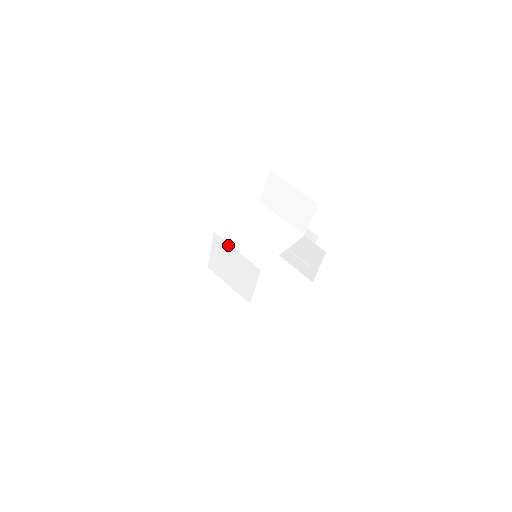
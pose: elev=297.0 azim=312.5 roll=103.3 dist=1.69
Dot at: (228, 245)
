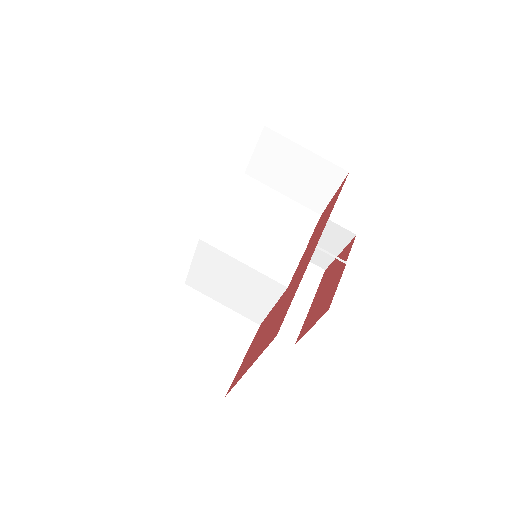
Dot at: (227, 256)
